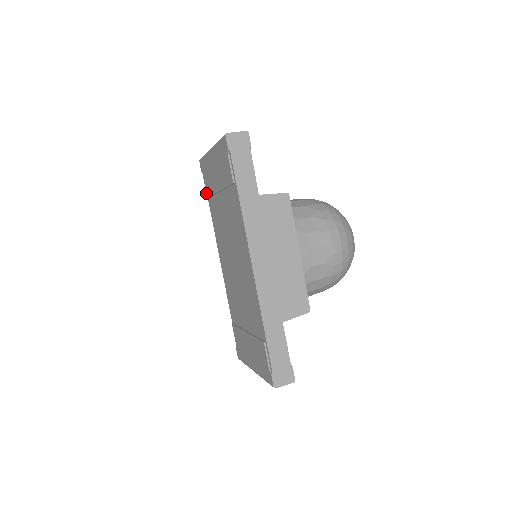
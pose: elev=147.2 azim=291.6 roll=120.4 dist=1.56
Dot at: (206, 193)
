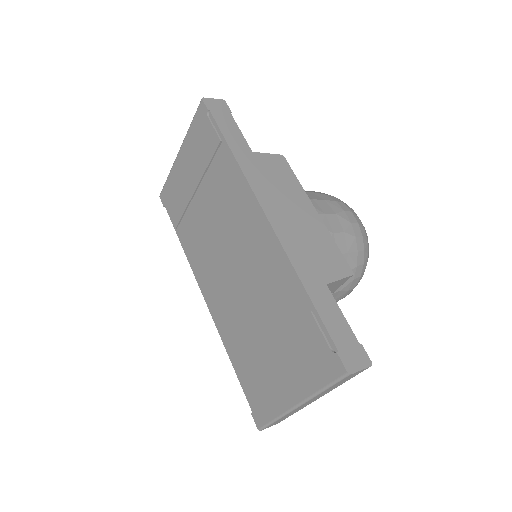
Dot at: (173, 224)
